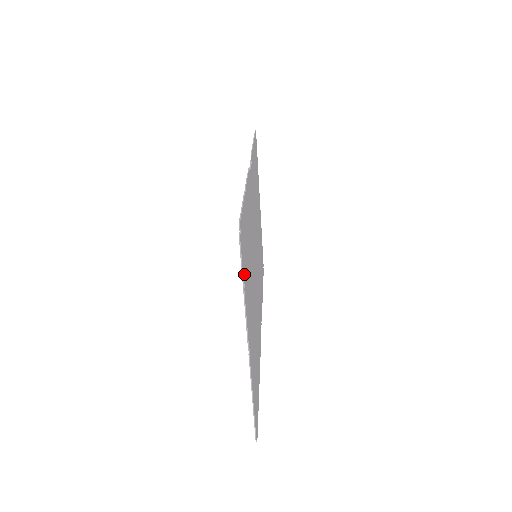
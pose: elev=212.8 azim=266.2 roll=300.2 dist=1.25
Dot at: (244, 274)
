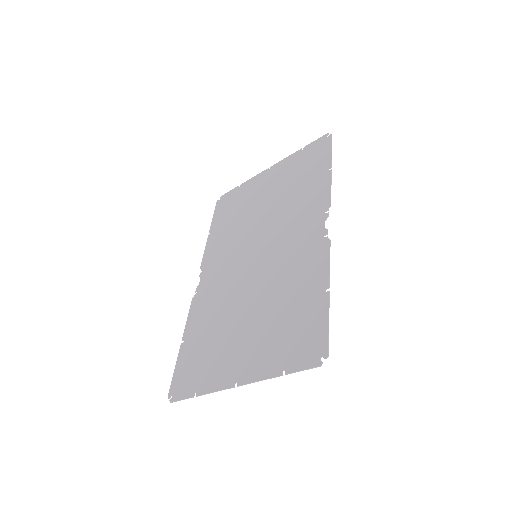
Dot at: (289, 364)
